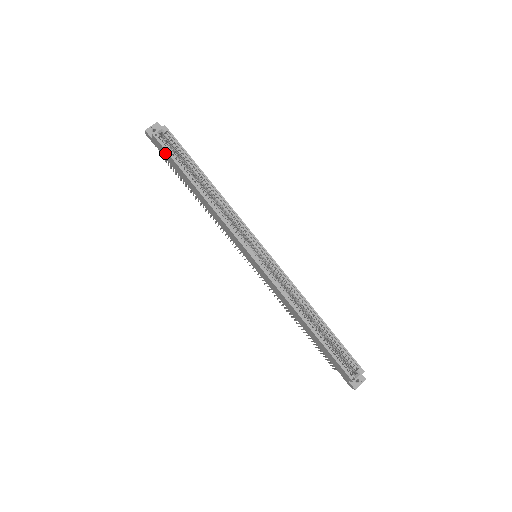
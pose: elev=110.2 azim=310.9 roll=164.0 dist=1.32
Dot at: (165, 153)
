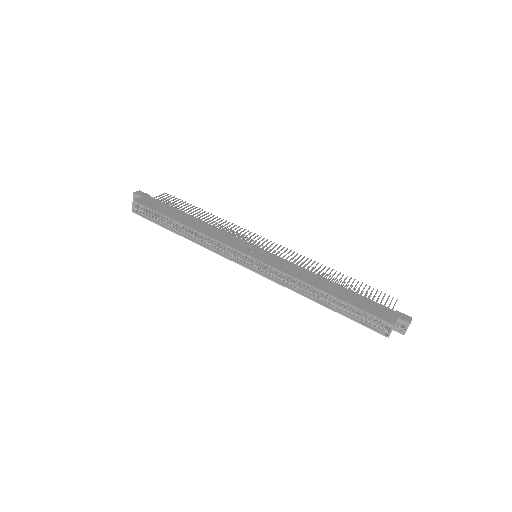
Dot at: (150, 216)
